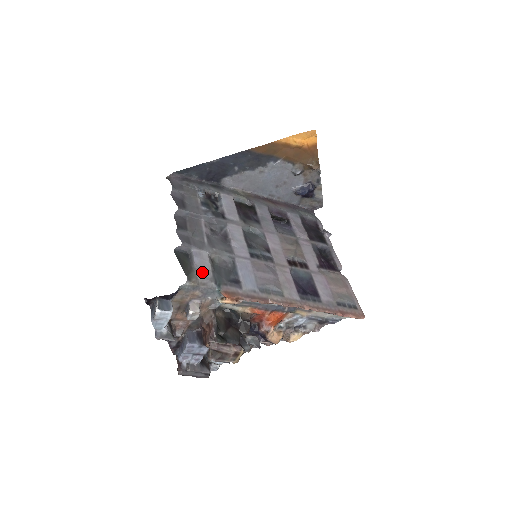
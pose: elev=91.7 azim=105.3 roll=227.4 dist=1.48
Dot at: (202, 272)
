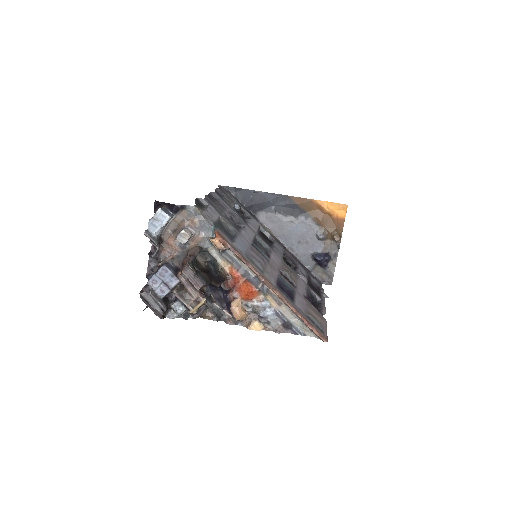
Dot at: (208, 214)
